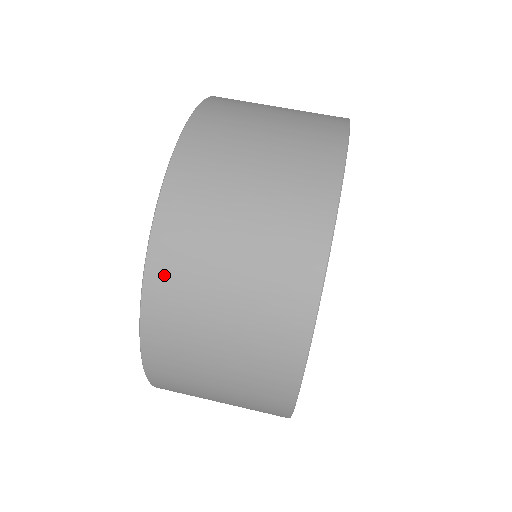
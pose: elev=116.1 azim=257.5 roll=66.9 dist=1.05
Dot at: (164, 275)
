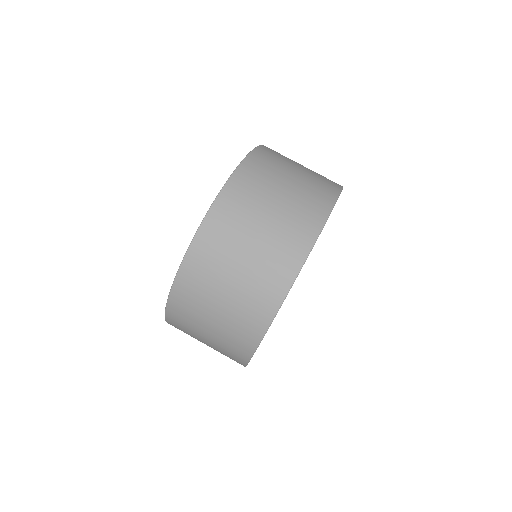
Dot at: (176, 327)
